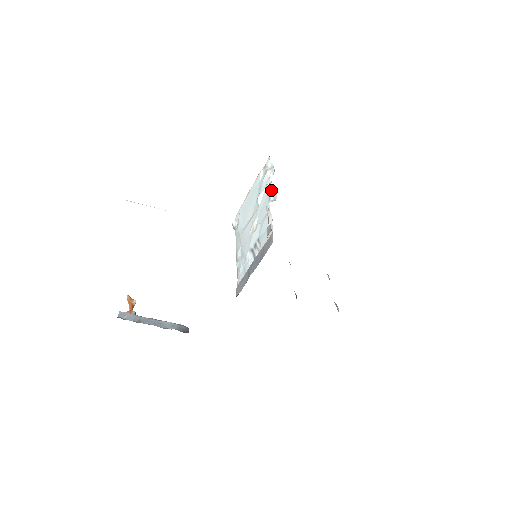
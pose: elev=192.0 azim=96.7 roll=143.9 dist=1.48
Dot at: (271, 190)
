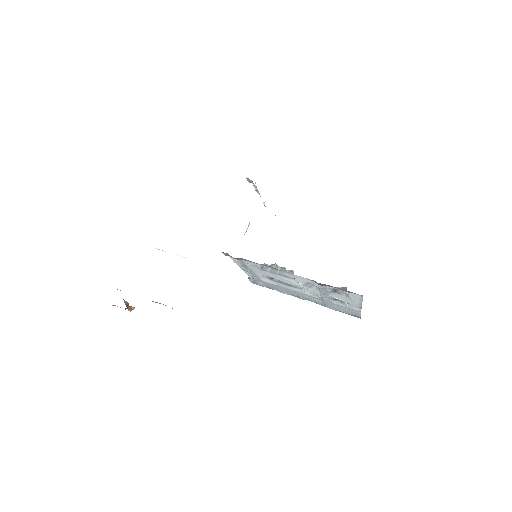
Dot at: occluded
